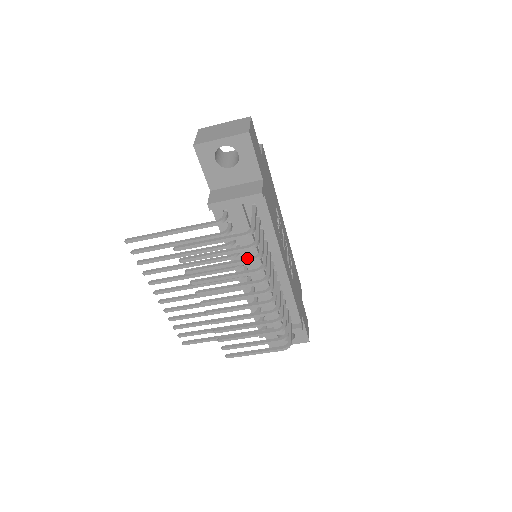
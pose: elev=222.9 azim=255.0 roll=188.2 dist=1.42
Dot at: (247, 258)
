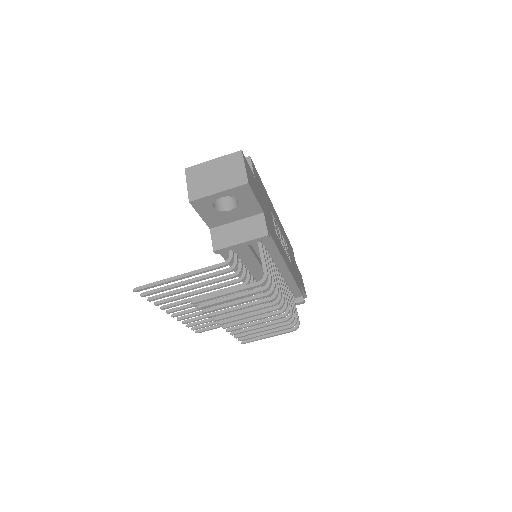
Dot at: (262, 293)
